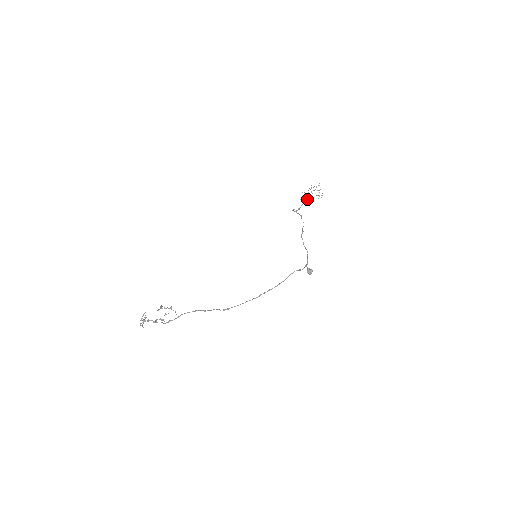
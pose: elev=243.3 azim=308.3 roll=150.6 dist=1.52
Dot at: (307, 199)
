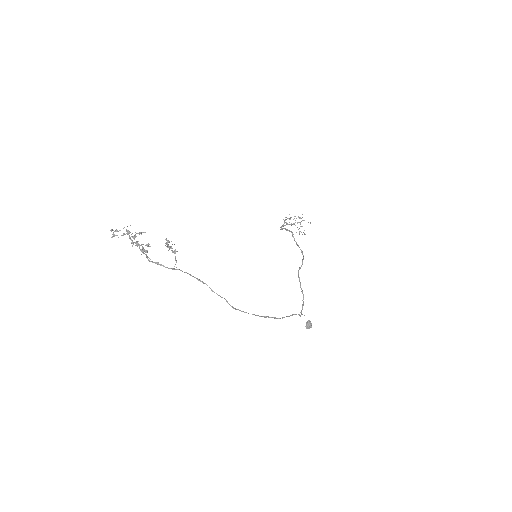
Dot at: (289, 224)
